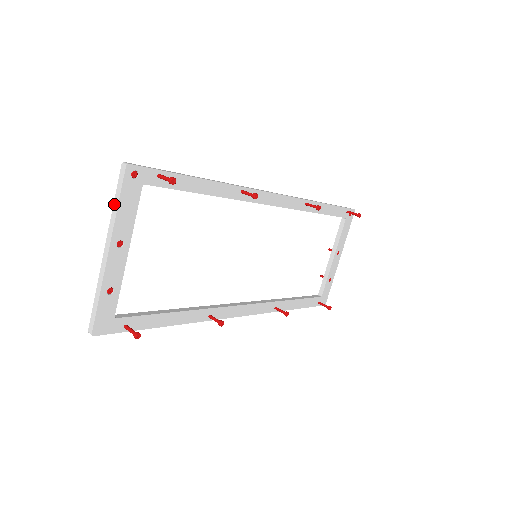
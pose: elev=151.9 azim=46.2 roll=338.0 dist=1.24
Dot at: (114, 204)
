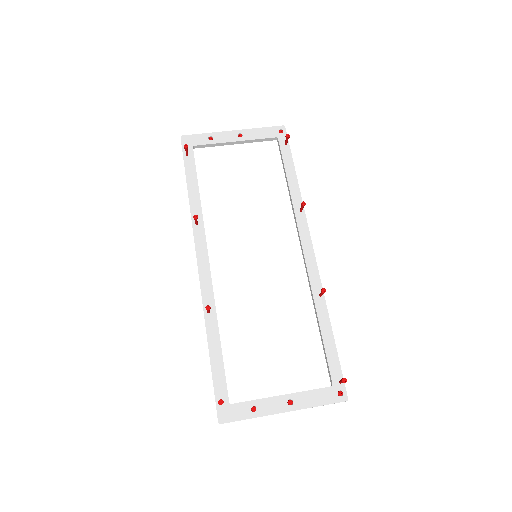
Dot at: (261, 130)
